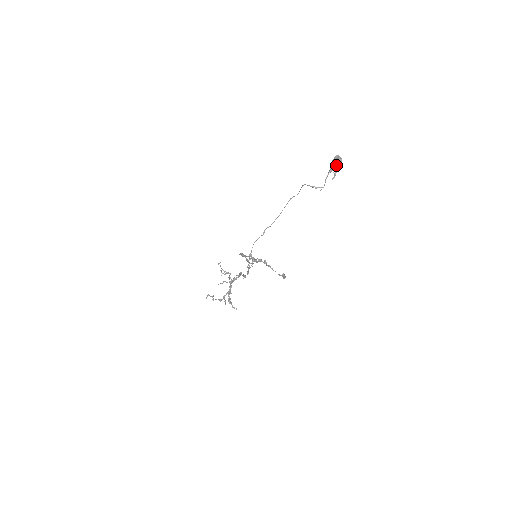
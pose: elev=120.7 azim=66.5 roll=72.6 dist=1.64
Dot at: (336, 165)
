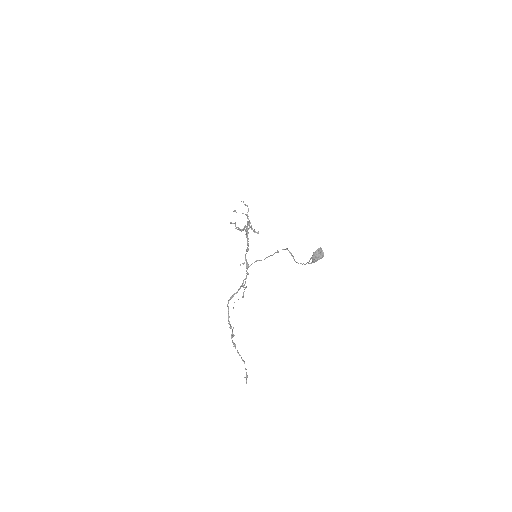
Dot at: (316, 260)
